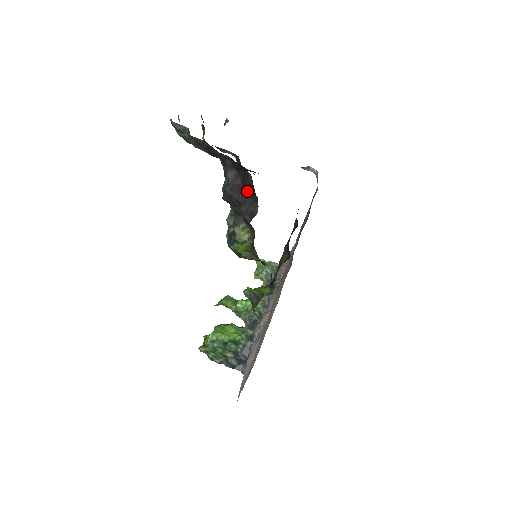
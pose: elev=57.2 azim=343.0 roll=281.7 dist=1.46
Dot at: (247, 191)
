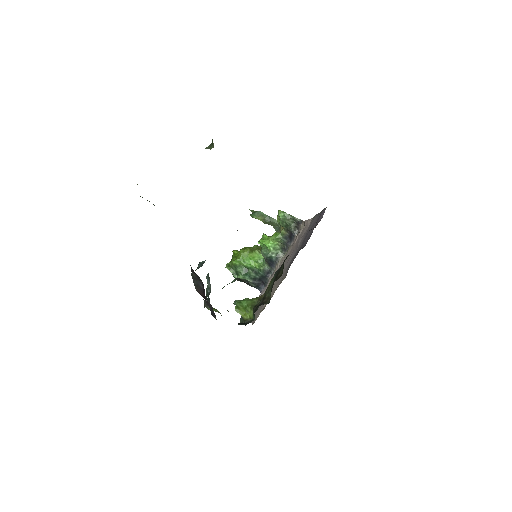
Dot at: occluded
